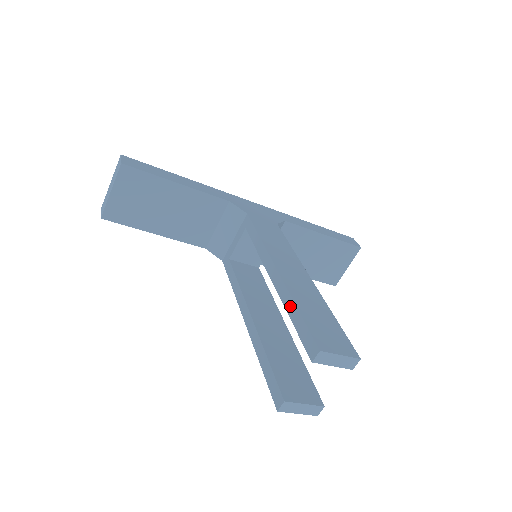
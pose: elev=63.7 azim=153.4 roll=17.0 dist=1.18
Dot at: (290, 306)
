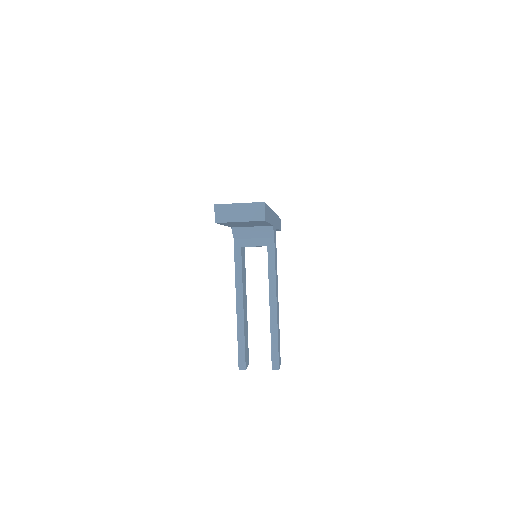
Dot at: (274, 335)
